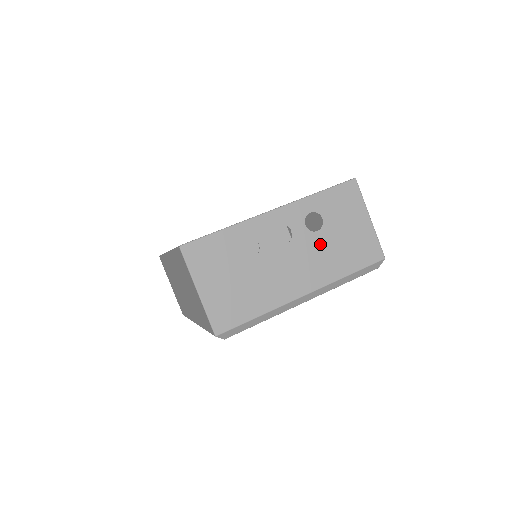
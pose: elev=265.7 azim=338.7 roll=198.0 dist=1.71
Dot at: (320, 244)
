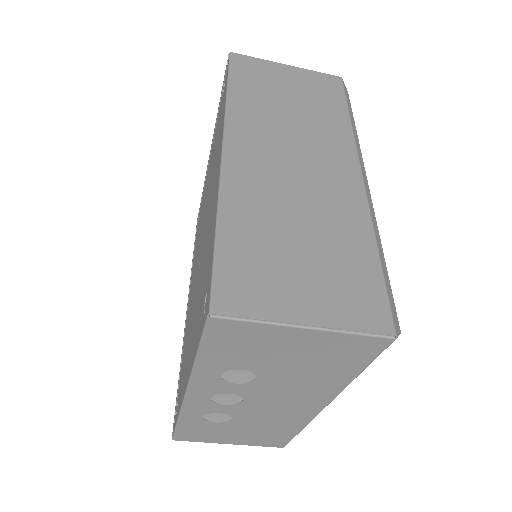
Dot at: (277, 382)
